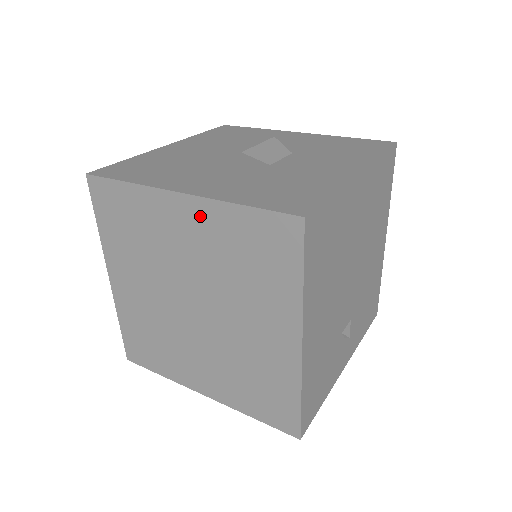
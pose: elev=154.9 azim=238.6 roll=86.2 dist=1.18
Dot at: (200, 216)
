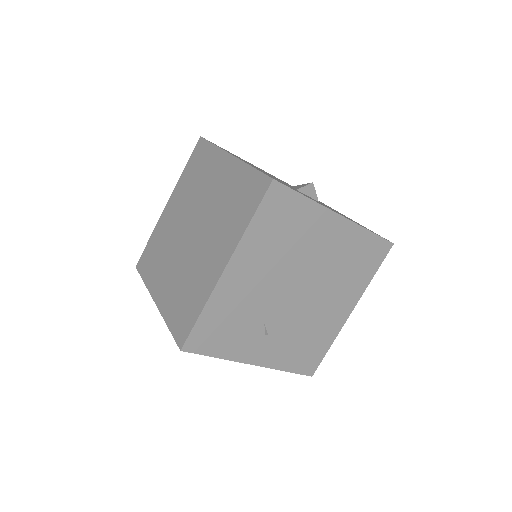
Dot at: (231, 170)
